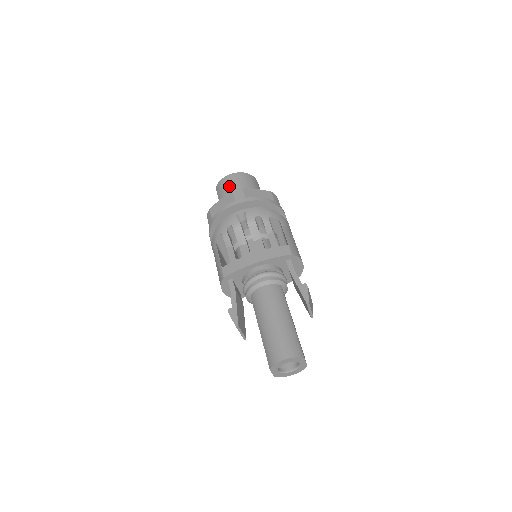
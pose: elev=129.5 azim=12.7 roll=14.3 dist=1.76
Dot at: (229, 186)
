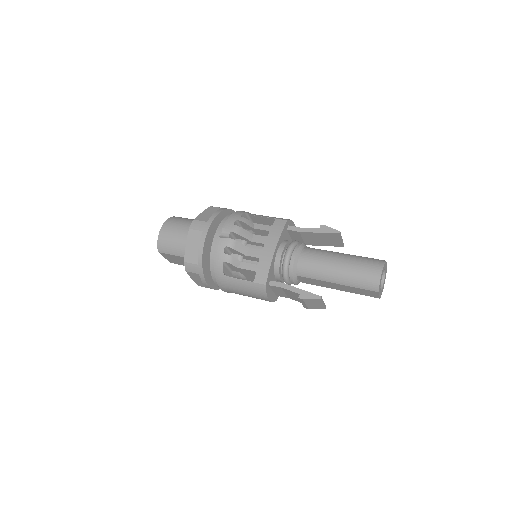
Dot at: (173, 236)
